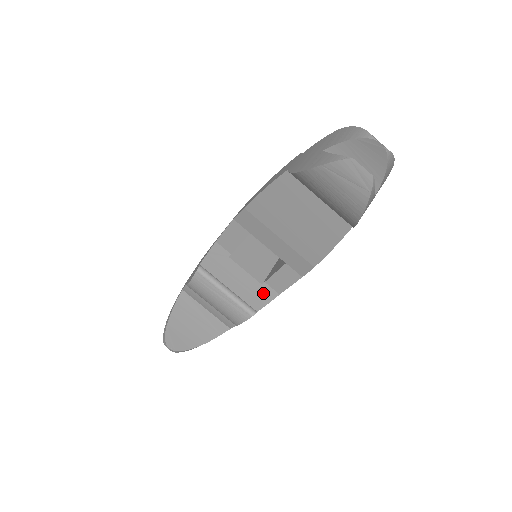
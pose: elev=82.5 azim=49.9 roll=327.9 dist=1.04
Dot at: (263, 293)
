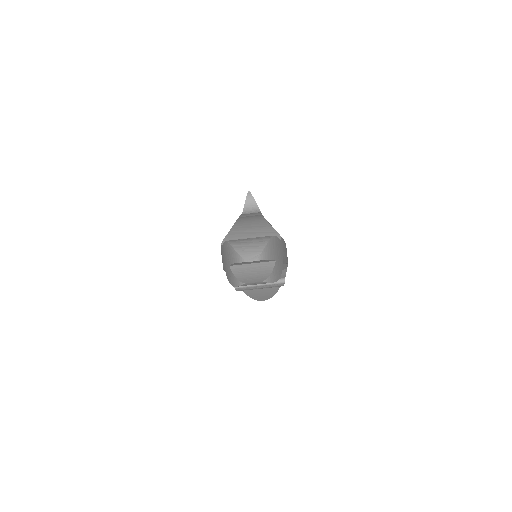
Dot at: occluded
